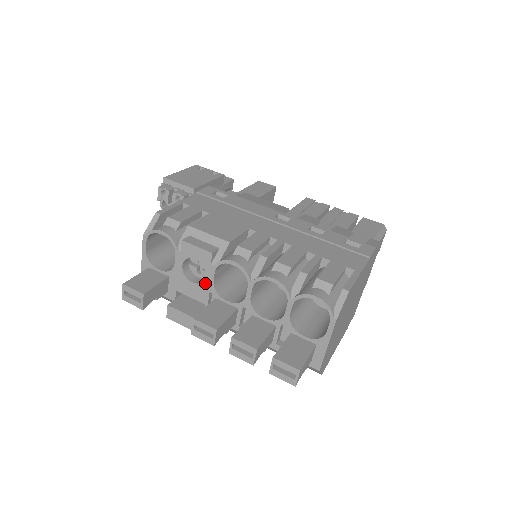
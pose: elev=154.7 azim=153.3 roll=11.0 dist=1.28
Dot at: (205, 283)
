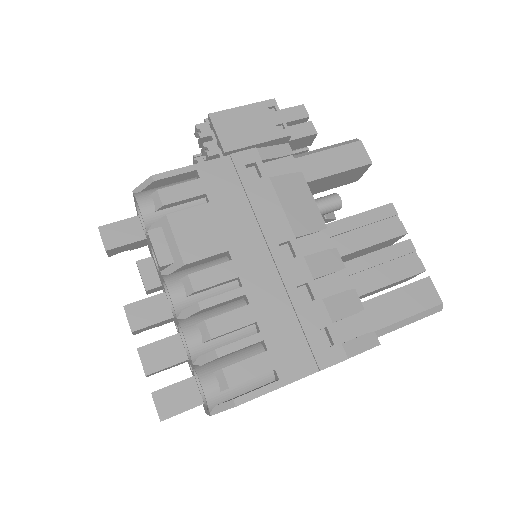
Dot at: (160, 275)
